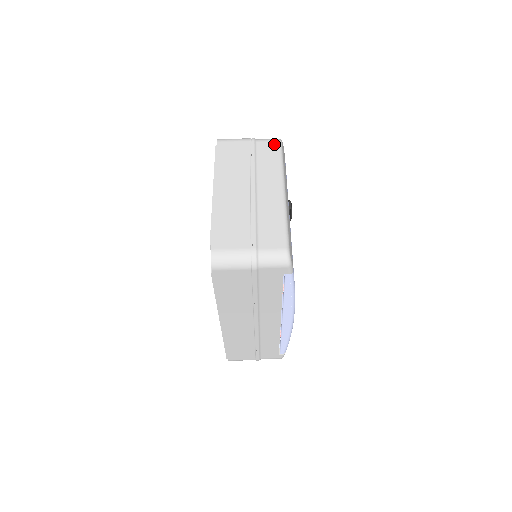
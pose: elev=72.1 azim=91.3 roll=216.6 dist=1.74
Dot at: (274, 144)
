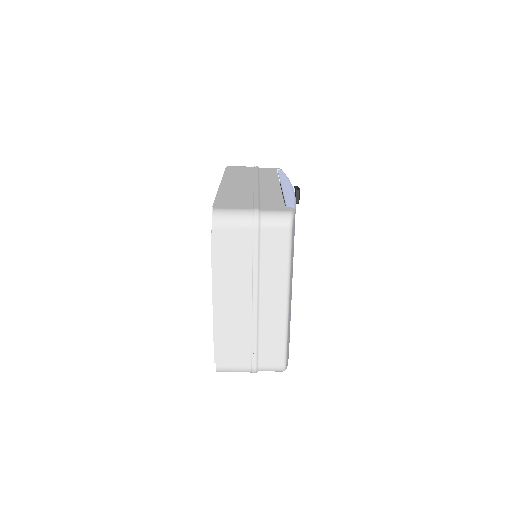
Dot at: (282, 233)
